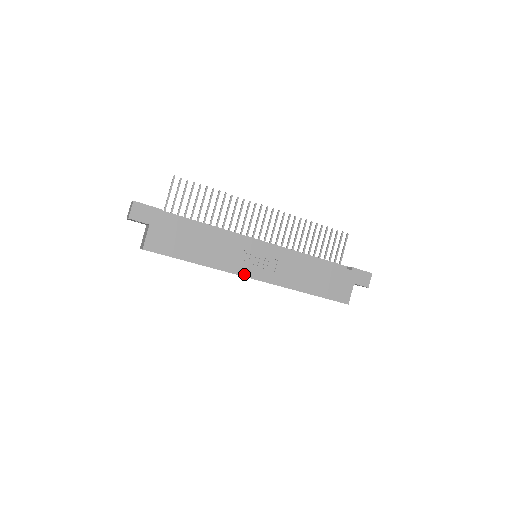
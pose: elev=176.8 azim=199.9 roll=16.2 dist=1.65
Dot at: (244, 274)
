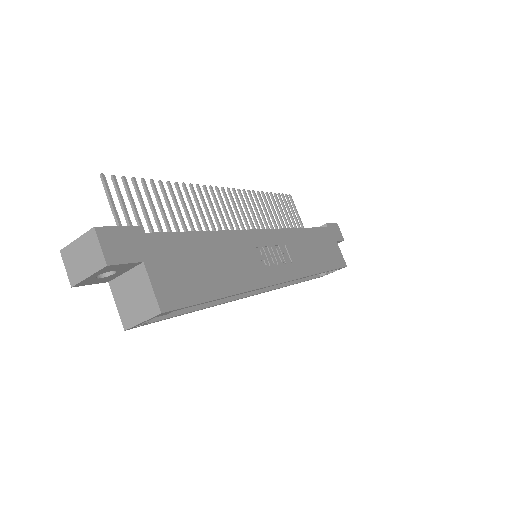
Dot at: (275, 281)
